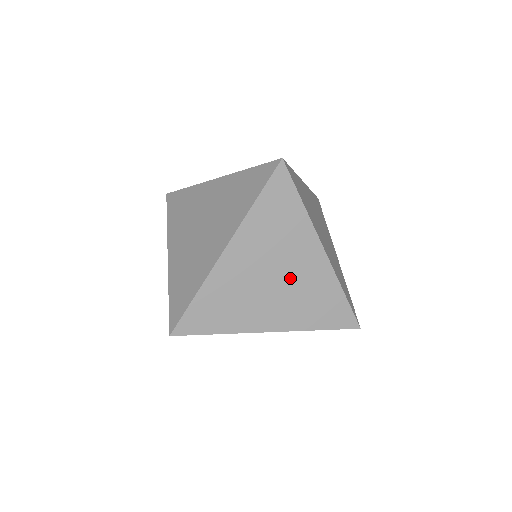
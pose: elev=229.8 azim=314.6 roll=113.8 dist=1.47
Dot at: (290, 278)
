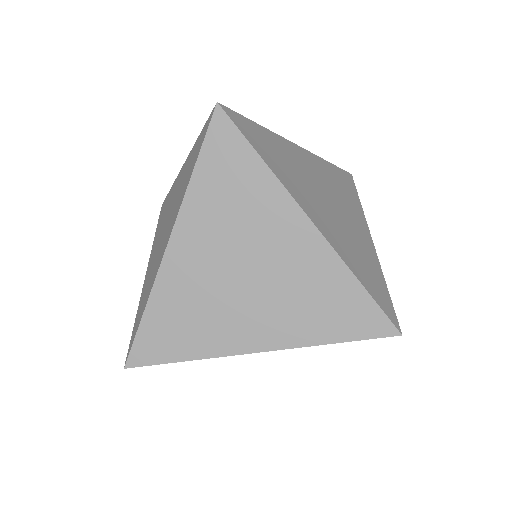
Dot at: (269, 270)
